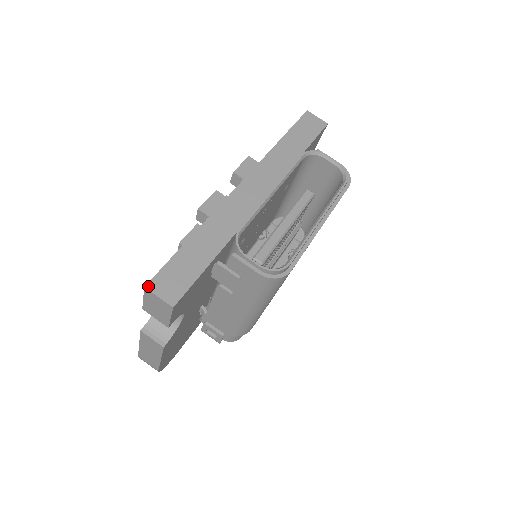
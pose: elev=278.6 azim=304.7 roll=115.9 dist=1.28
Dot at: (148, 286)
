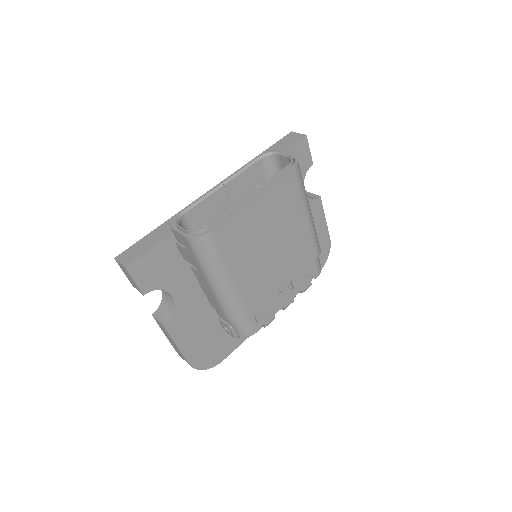
Dot at: (117, 257)
